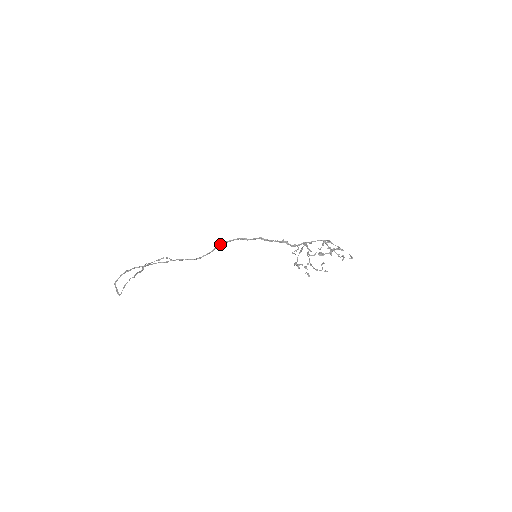
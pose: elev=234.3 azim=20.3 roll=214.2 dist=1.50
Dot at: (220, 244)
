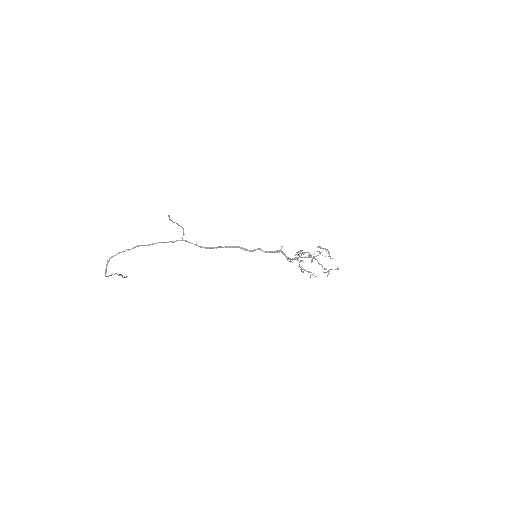
Dot at: occluded
